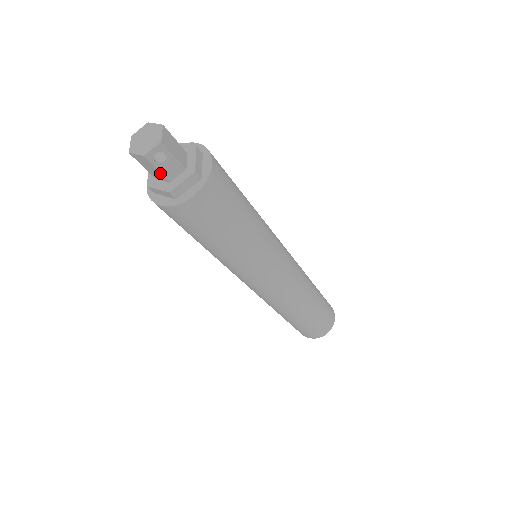
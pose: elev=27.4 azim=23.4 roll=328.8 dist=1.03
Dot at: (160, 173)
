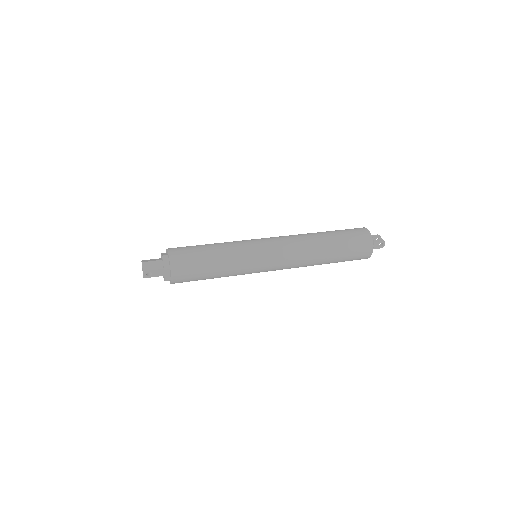
Dot at: occluded
